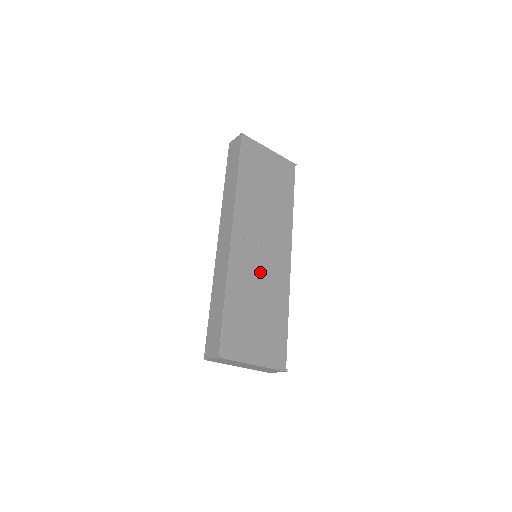
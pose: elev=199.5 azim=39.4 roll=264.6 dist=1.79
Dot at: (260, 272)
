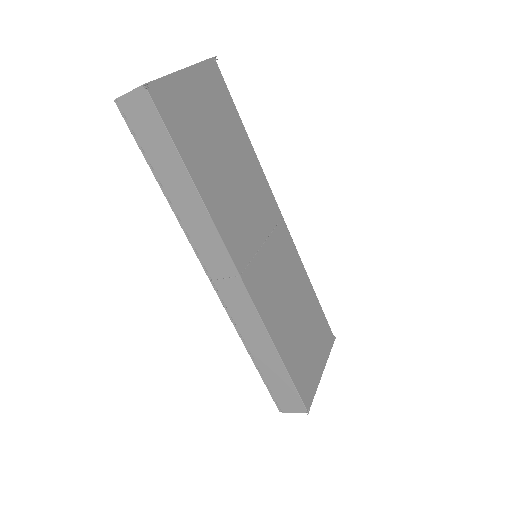
Dot at: (279, 279)
